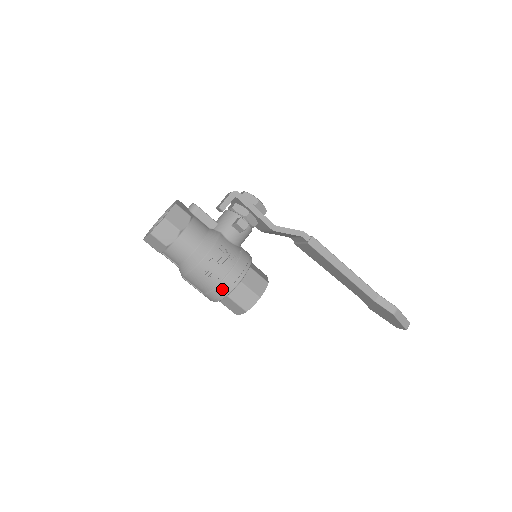
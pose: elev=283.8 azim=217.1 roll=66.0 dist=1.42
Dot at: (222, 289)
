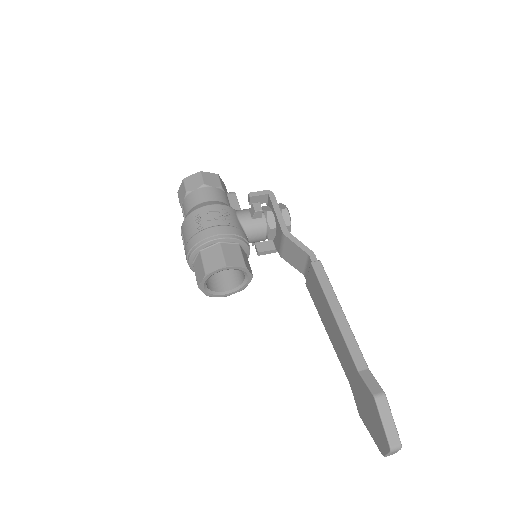
Dot at: (199, 237)
